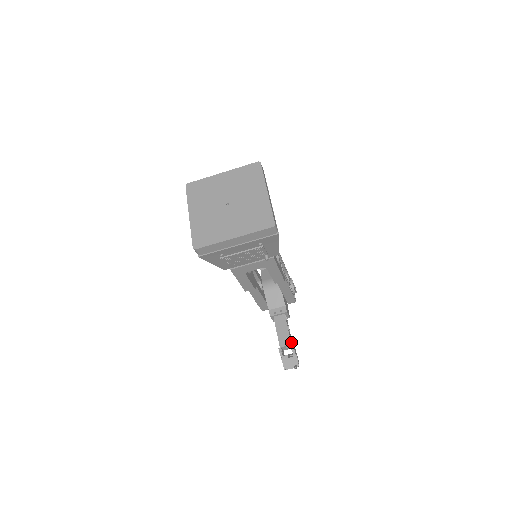
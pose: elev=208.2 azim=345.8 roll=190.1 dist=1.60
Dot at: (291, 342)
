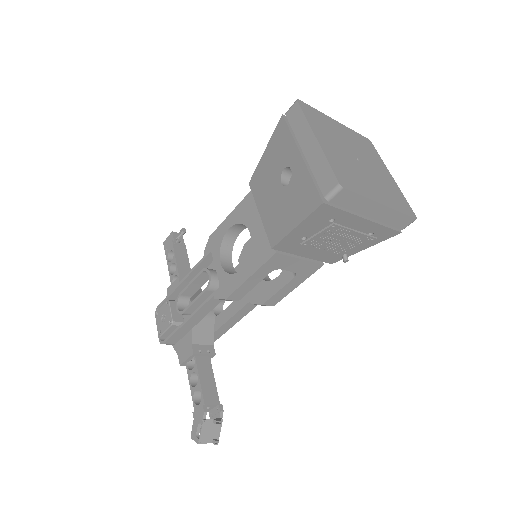
Dot at: (216, 401)
